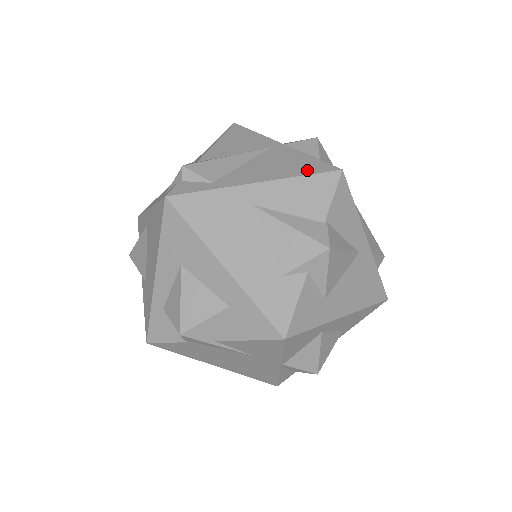
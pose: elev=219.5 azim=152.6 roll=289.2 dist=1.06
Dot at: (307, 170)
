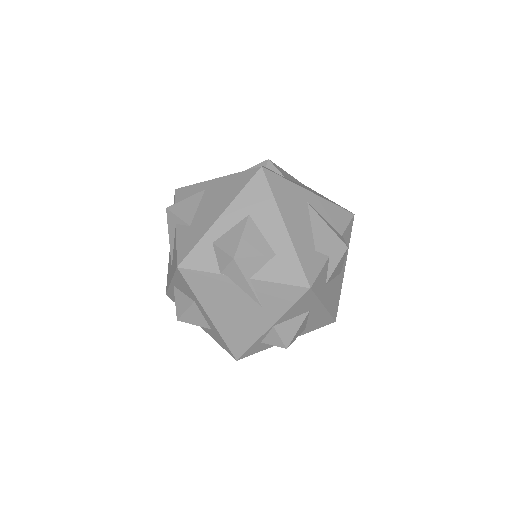
Dot at: (336, 204)
